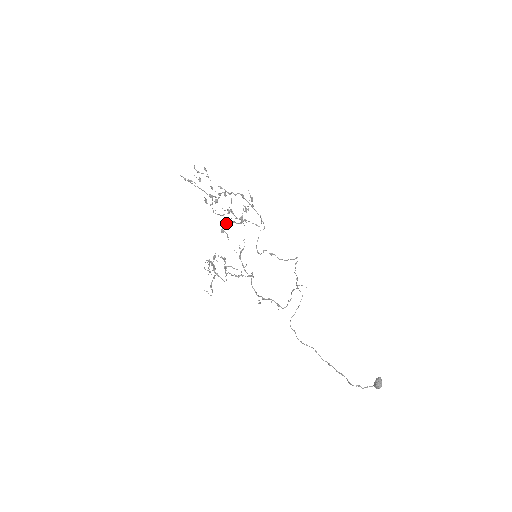
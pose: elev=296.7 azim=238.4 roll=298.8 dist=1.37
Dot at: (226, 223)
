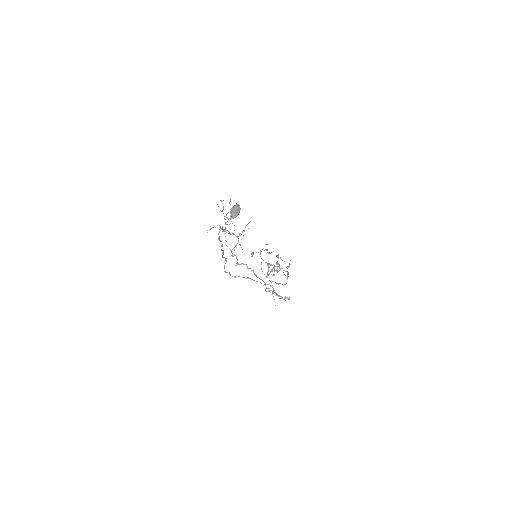
Dot at: occluded
